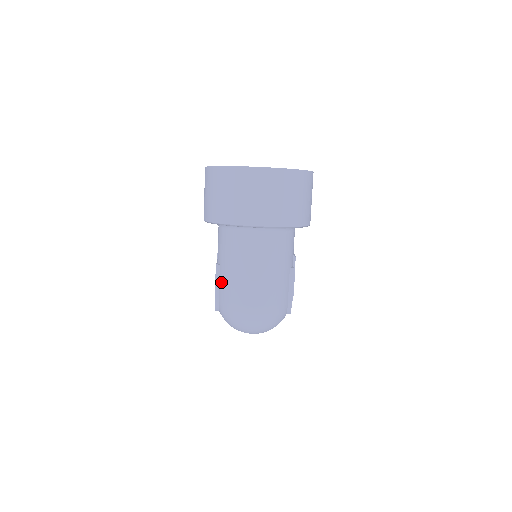
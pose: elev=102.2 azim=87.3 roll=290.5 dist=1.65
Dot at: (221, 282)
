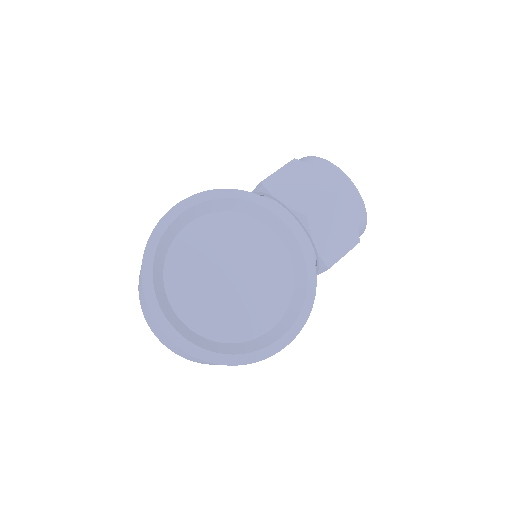
Dot at: occluded
